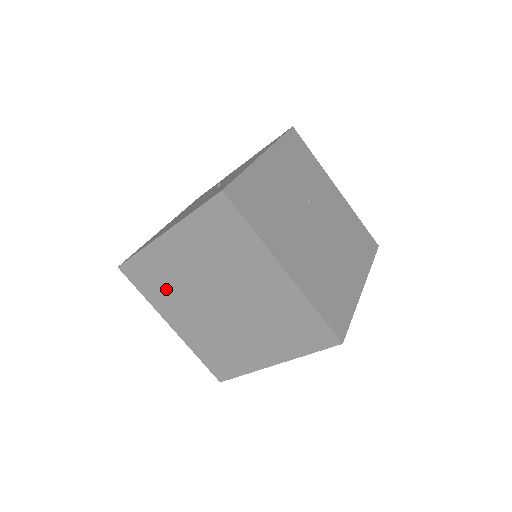
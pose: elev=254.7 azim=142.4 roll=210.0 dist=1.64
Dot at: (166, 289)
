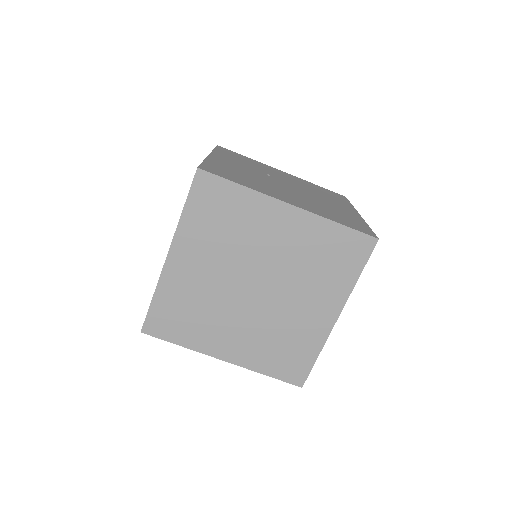
Dot at: (198, 318)
